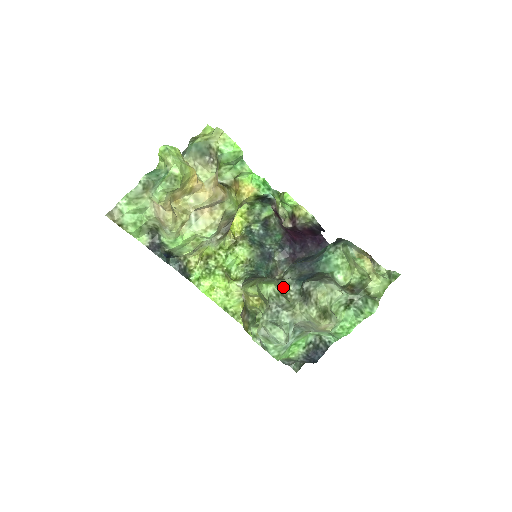
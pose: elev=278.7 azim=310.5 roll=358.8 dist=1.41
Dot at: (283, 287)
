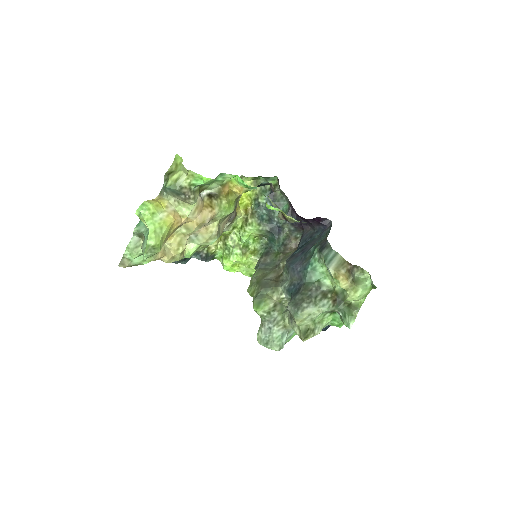
Dot at: (277, 296)
